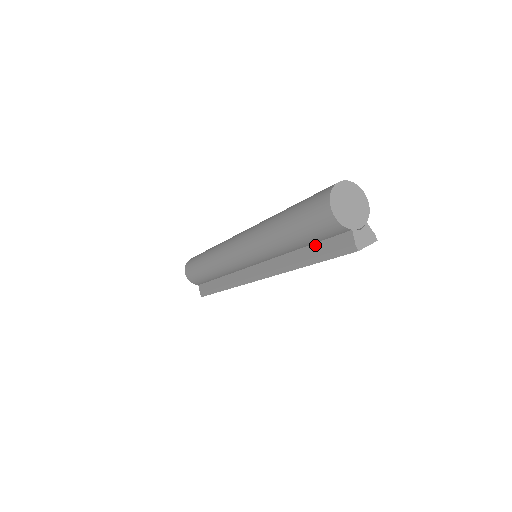
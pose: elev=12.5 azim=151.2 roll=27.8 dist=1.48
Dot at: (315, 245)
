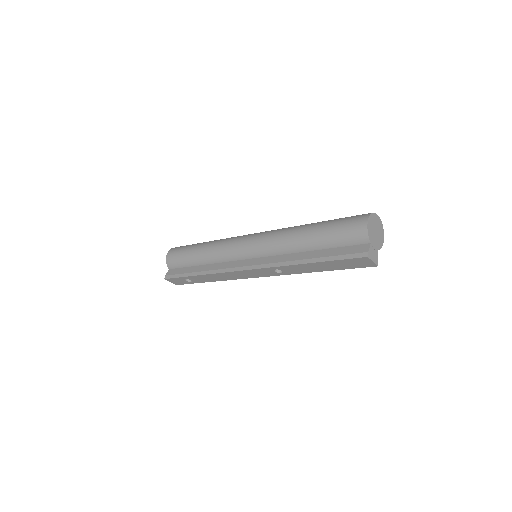
Dot at: (329, 249)
